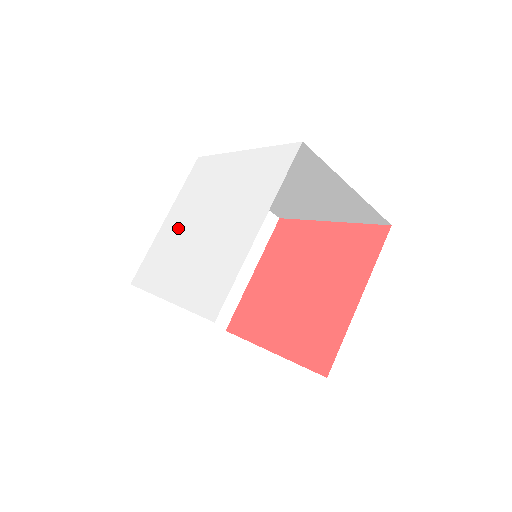
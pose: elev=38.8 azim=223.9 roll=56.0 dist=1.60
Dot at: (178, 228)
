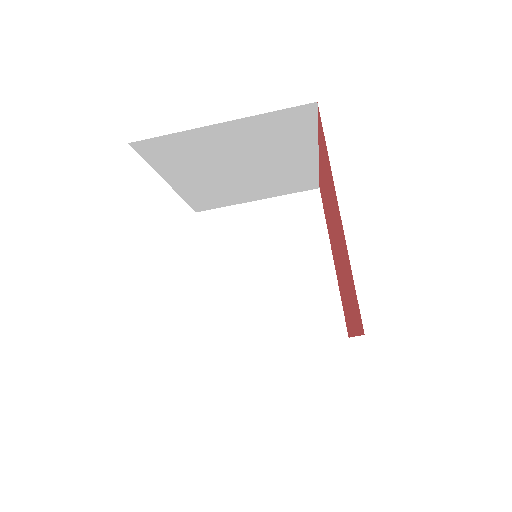
Dot at: occluded
